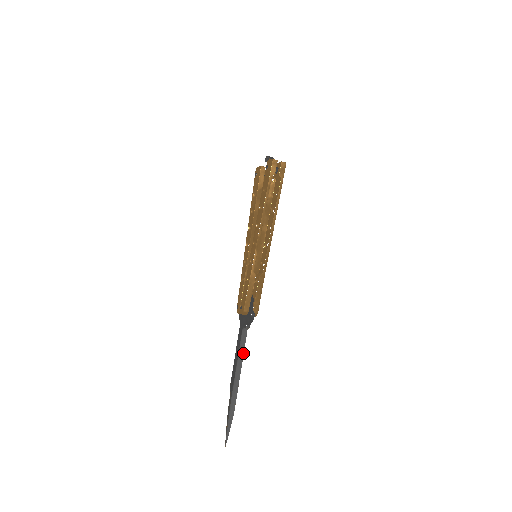
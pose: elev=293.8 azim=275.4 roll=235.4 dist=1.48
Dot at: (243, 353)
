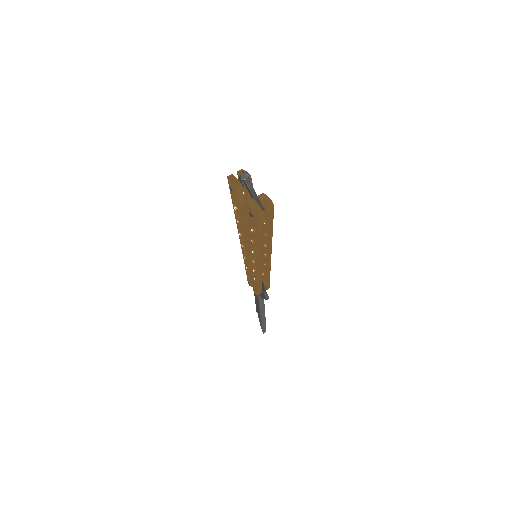
Dot at: (264, 308)
